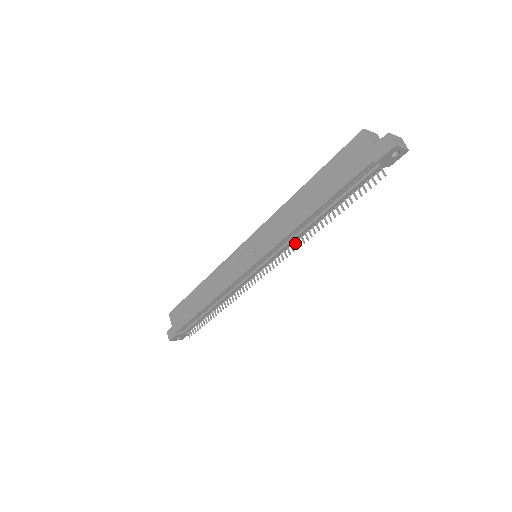
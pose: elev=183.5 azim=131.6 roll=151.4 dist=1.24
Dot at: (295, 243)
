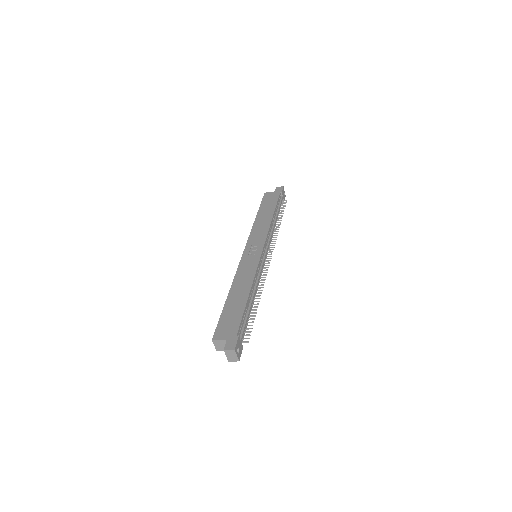
Dot at: (273, 237)
